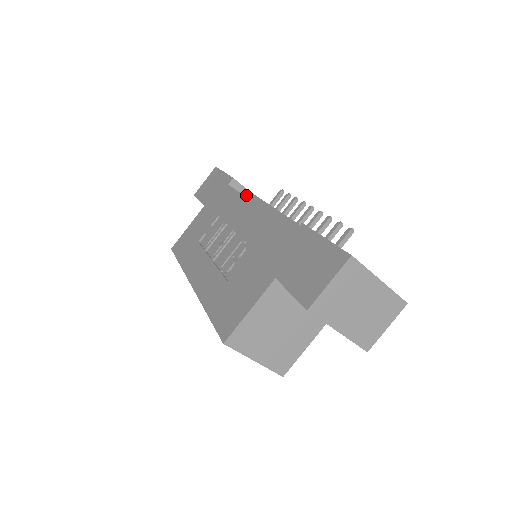
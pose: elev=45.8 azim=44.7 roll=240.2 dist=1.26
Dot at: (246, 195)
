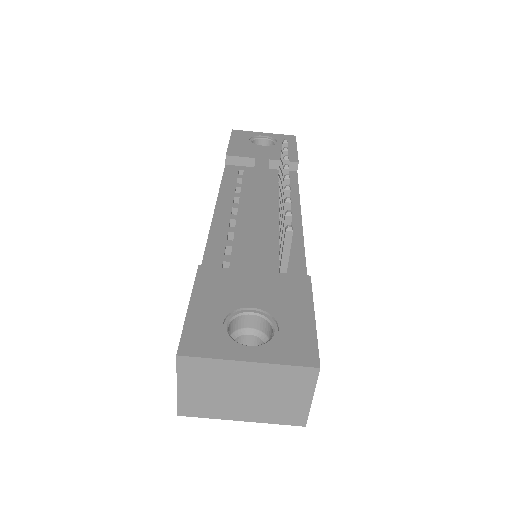
Dot at: (252, 164)
